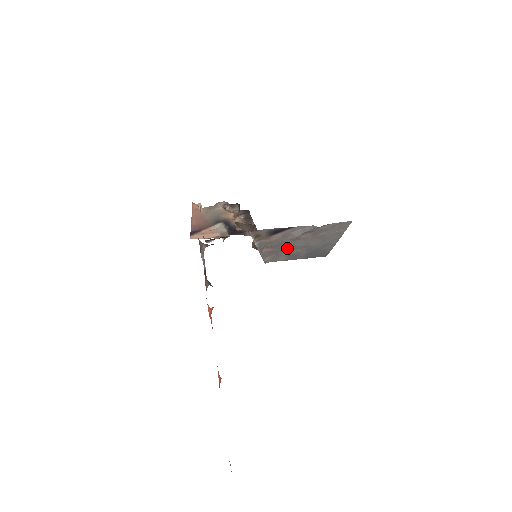
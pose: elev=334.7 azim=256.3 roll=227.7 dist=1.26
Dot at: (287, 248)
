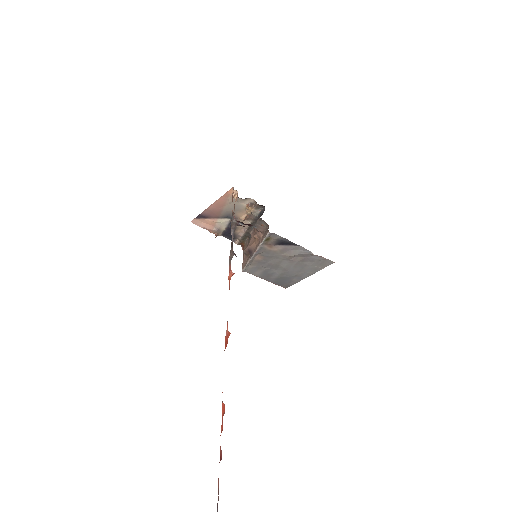
Dot at: (272, 264)
